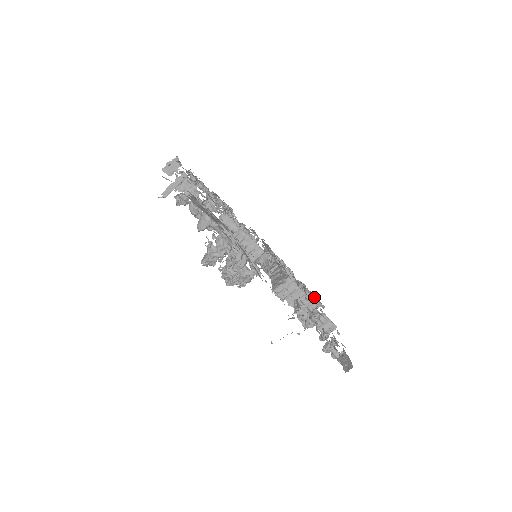
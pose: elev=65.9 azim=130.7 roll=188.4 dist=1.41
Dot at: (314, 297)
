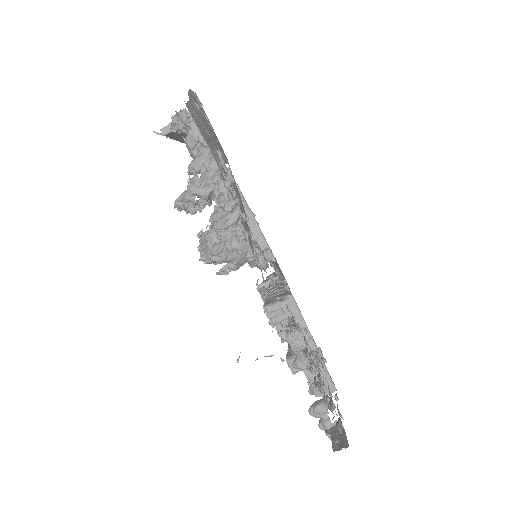
Dot at: occluded
